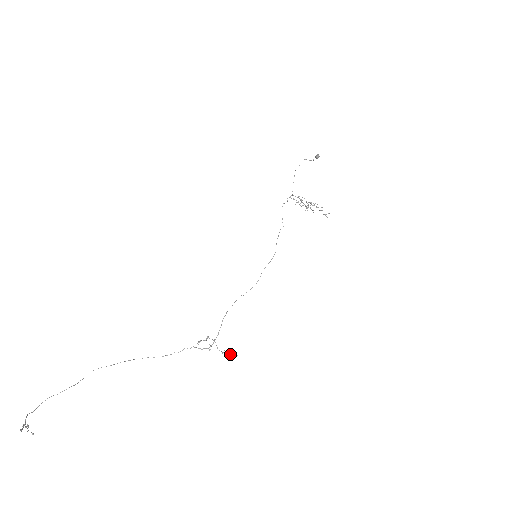
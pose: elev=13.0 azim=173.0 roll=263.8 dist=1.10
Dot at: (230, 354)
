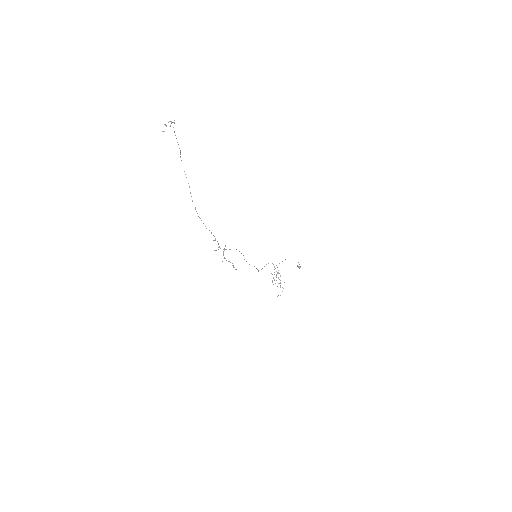
Dot at: occluded
